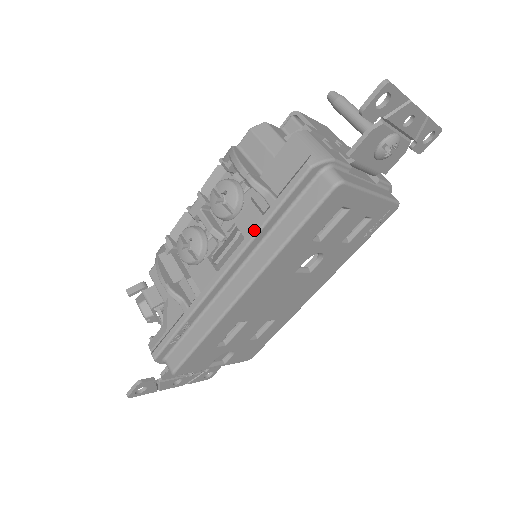
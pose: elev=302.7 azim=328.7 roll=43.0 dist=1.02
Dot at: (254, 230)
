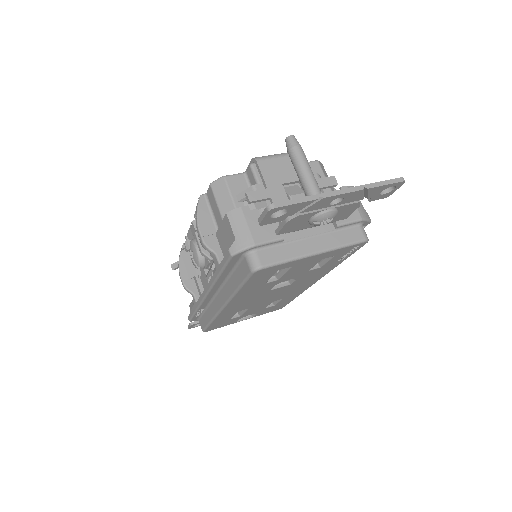
Dot at: (213, 278)
